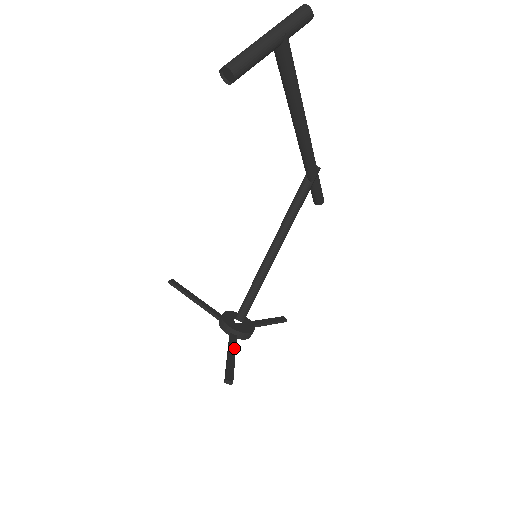
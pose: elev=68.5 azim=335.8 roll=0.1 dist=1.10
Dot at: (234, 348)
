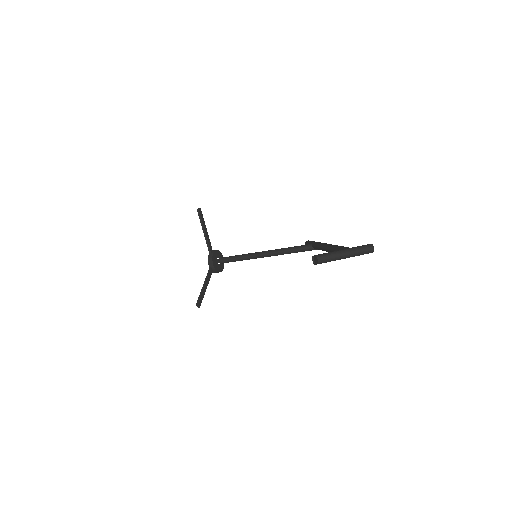
Dot at: occluded
